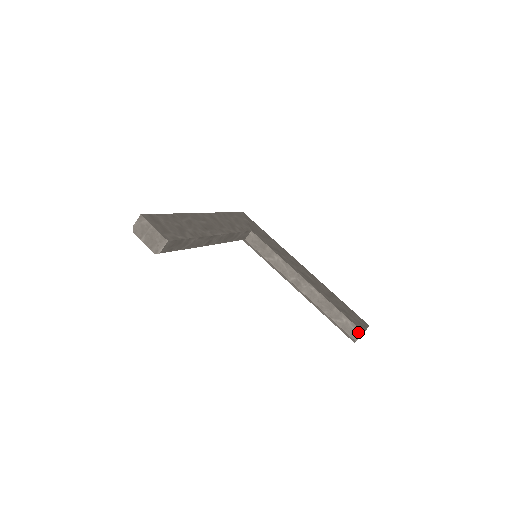
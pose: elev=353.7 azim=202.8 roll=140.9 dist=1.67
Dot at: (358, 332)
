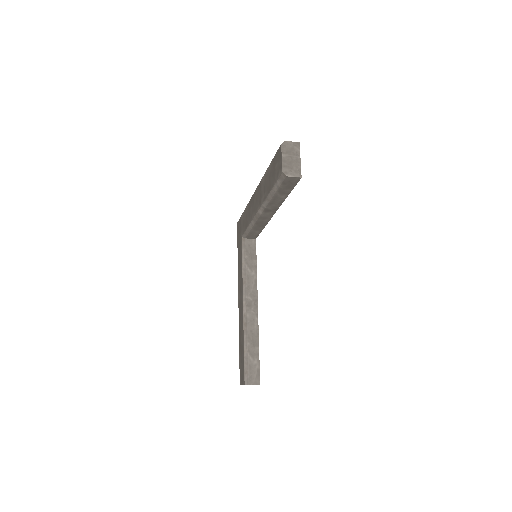
Dot at: (257, 379)
